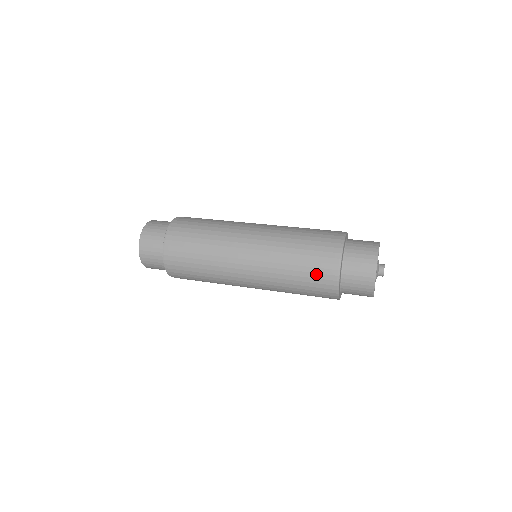
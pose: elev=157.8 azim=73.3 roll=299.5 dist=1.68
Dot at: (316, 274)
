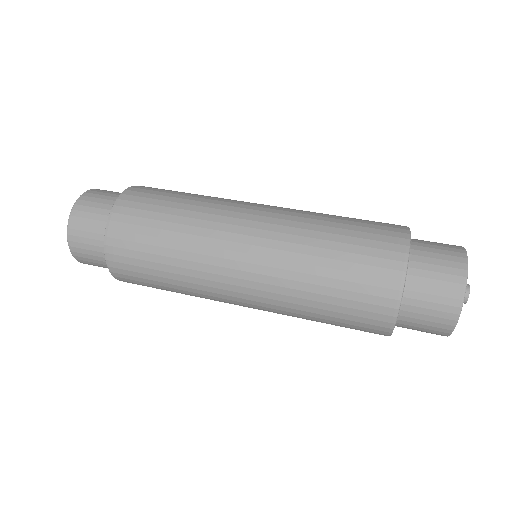
Dot at: (360, 294)
